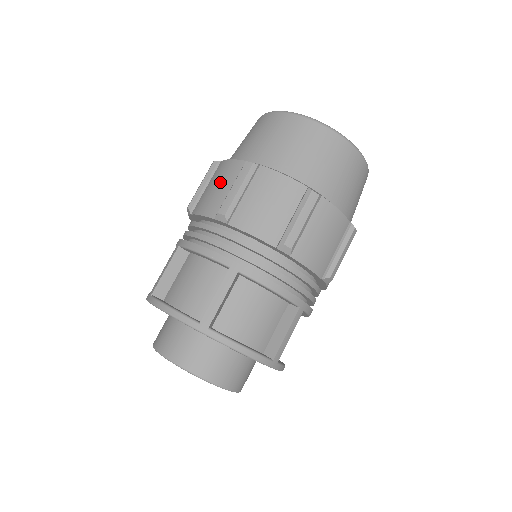
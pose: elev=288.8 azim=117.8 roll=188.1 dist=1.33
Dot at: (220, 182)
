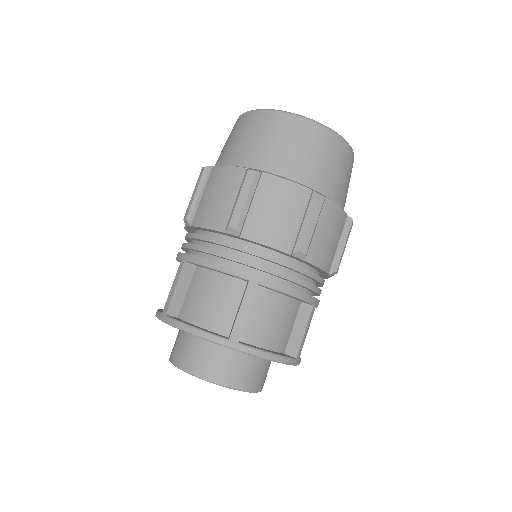
Dot at: (220, 191)
